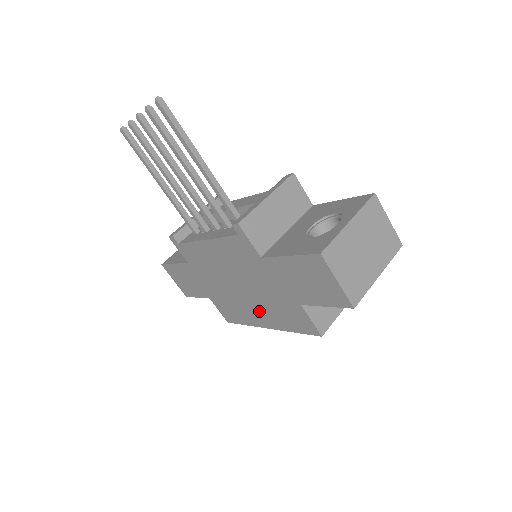
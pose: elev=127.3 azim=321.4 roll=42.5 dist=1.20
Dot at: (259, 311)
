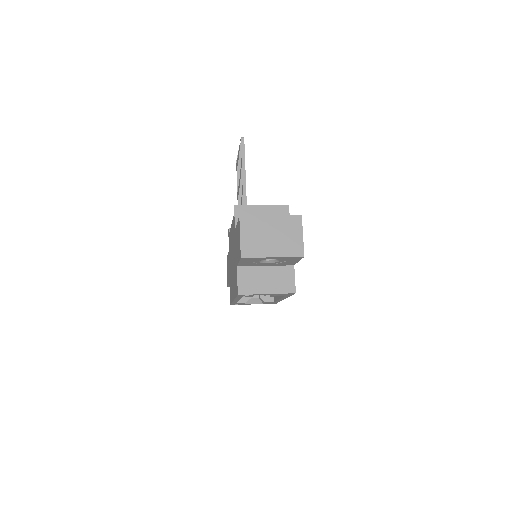
Dot at: (233, 283)
